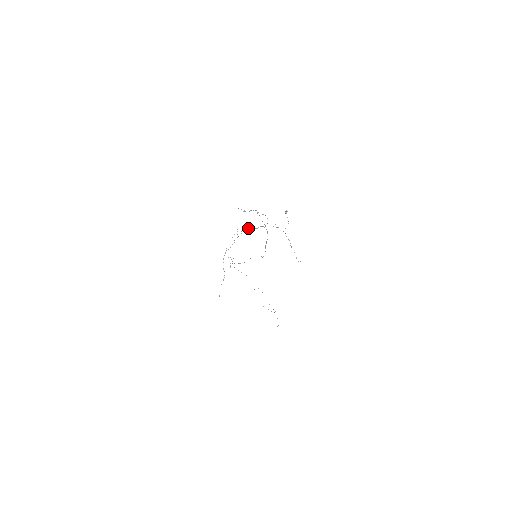
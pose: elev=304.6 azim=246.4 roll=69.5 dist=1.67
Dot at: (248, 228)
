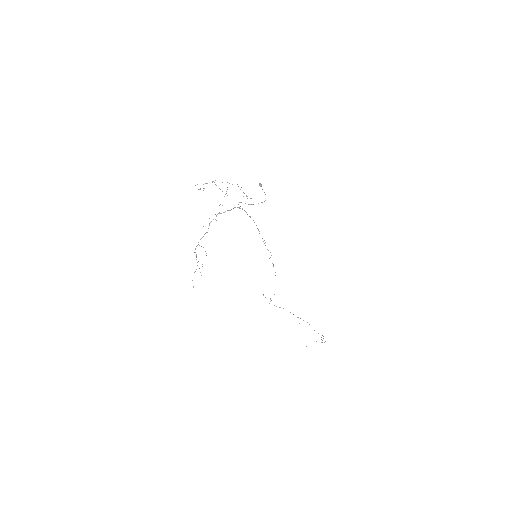
Dot at: occluded
